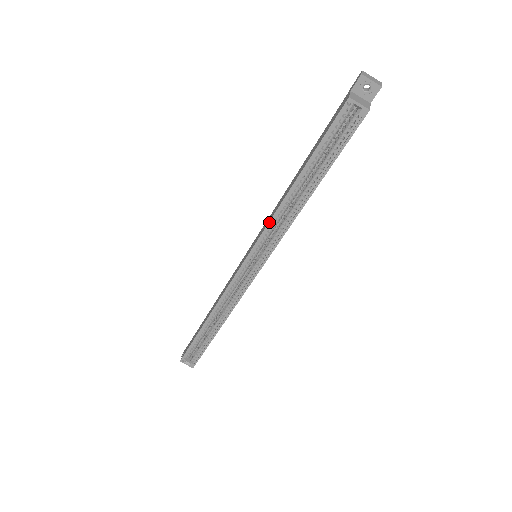
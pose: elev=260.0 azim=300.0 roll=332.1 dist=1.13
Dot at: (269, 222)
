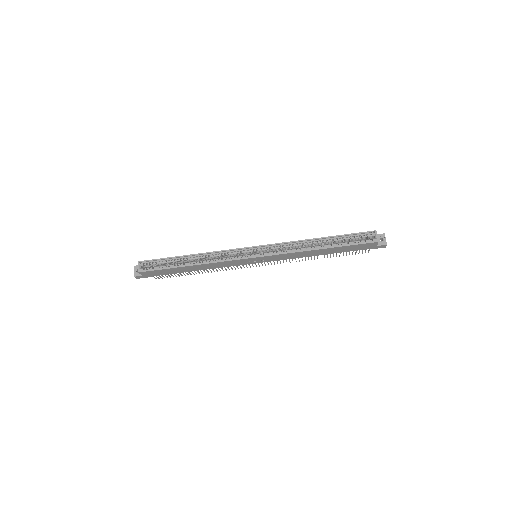
Dot at: (290, 242)
